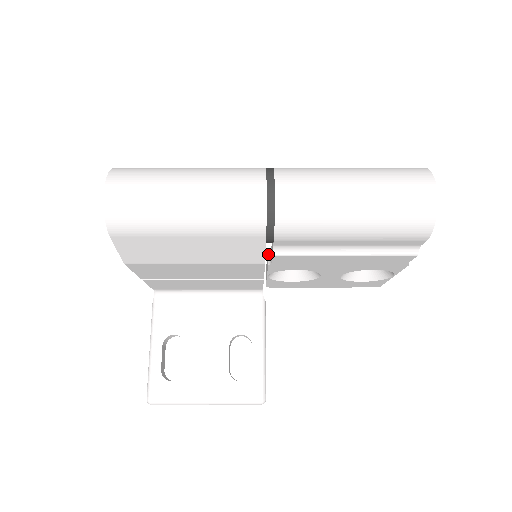
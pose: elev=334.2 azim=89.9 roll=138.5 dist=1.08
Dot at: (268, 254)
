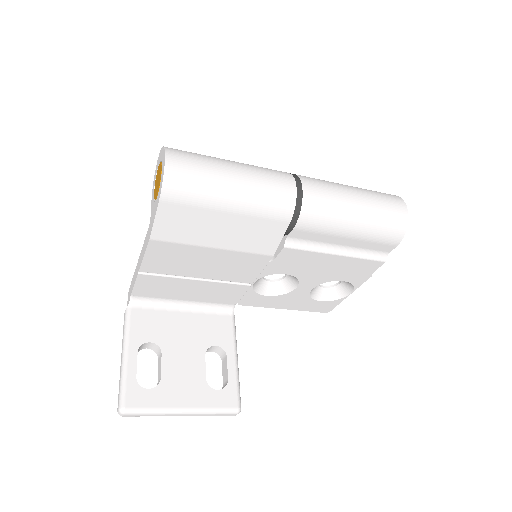
Dot at: occluded
